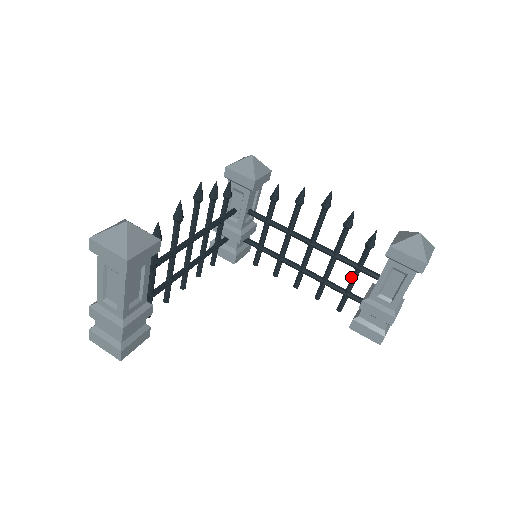
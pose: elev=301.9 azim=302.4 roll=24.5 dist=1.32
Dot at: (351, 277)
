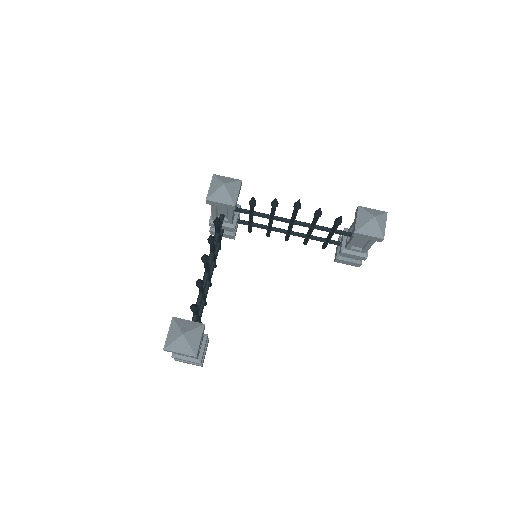
Dot at: (328, 235)
